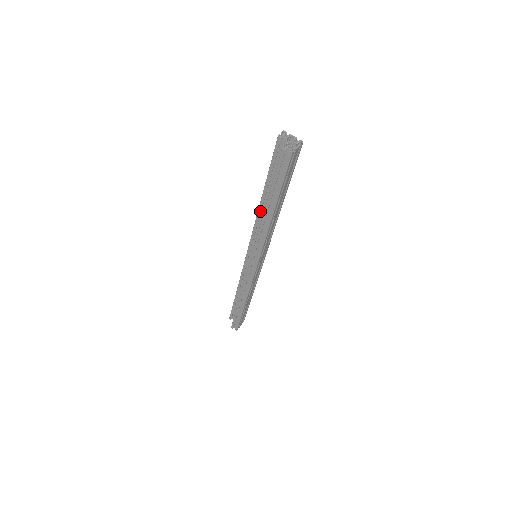
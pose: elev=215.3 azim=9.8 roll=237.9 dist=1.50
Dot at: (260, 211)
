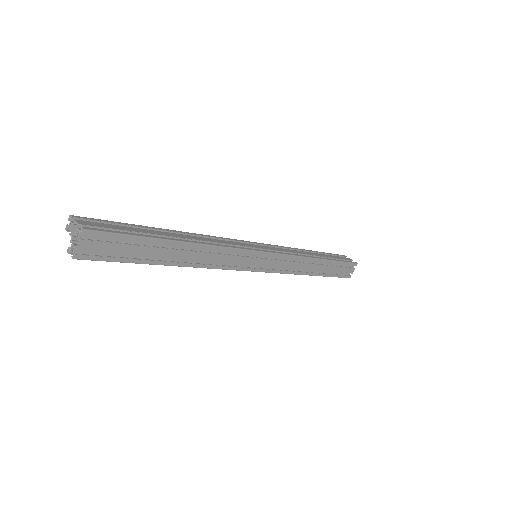
Dot at: occluded
